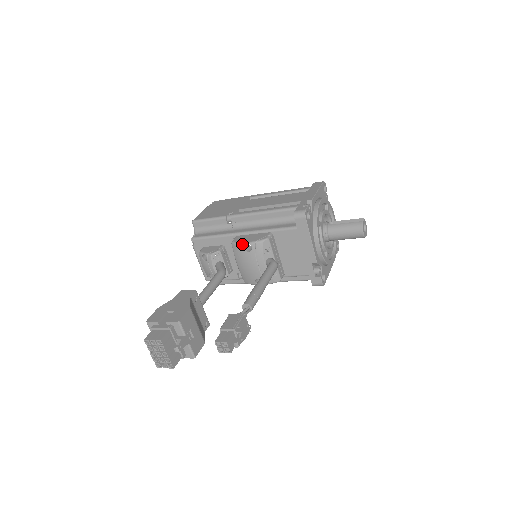
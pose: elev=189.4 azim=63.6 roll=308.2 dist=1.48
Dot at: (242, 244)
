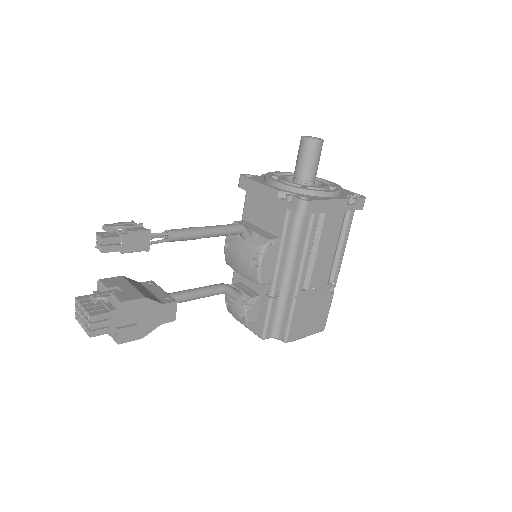
Dot at: (224, 250)
